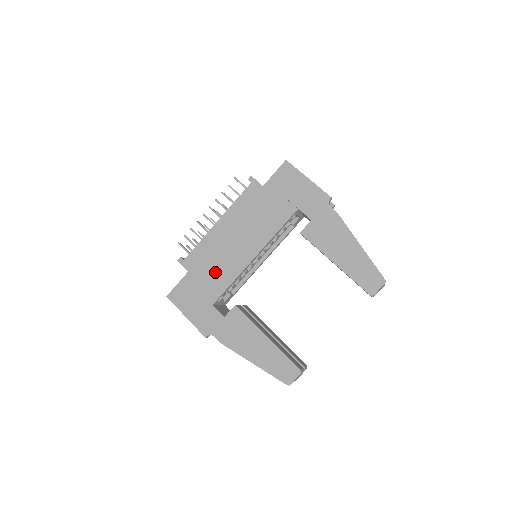
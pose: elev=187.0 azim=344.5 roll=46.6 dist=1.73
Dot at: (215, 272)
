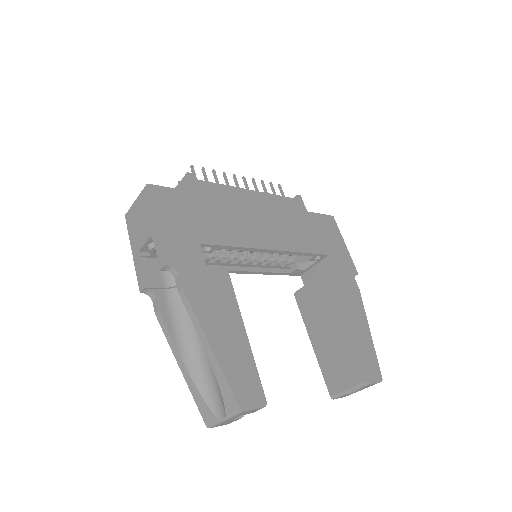
Dot at: (224, 221)
